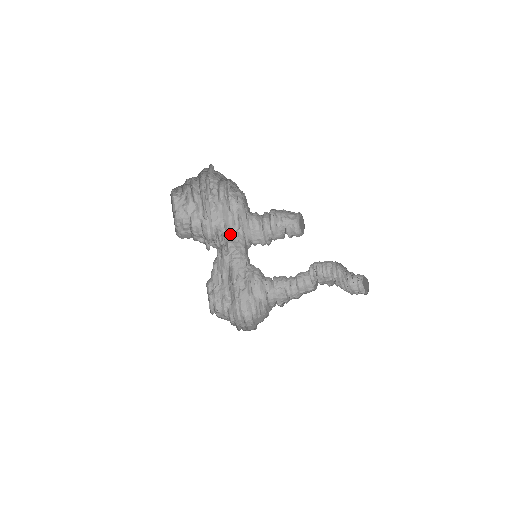
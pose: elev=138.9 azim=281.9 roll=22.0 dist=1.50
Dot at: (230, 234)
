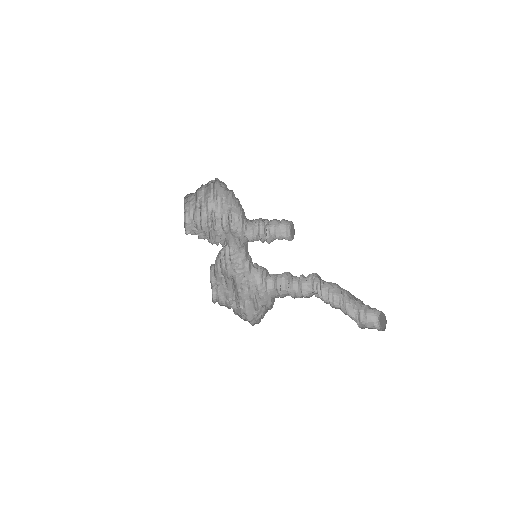
Dot at: (232, 249)
